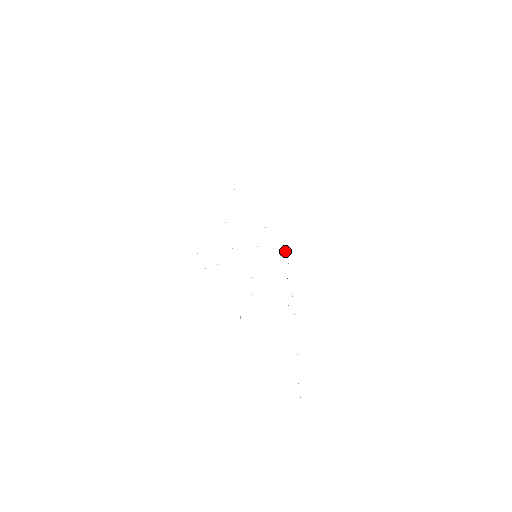
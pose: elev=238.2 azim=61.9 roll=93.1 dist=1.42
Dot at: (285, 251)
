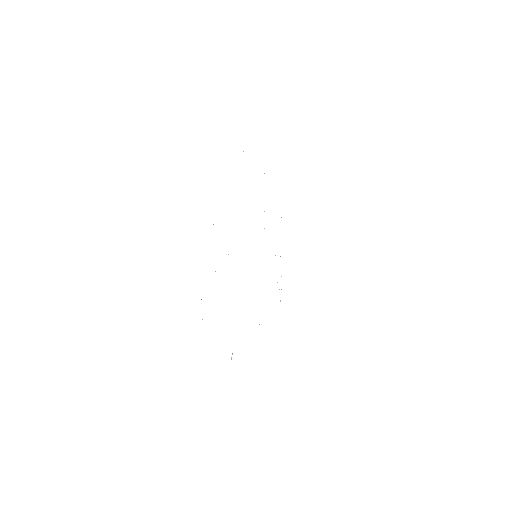
Dot at: occluded
